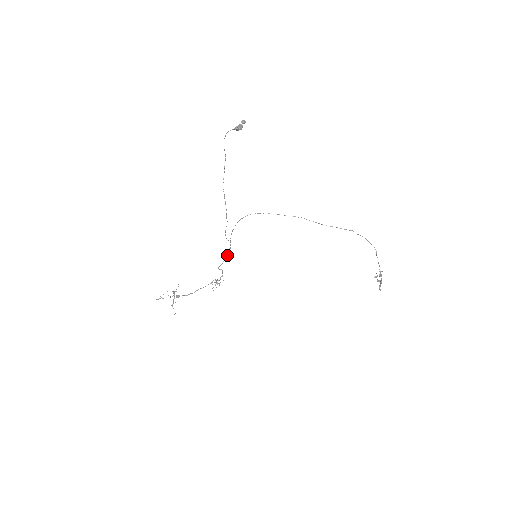
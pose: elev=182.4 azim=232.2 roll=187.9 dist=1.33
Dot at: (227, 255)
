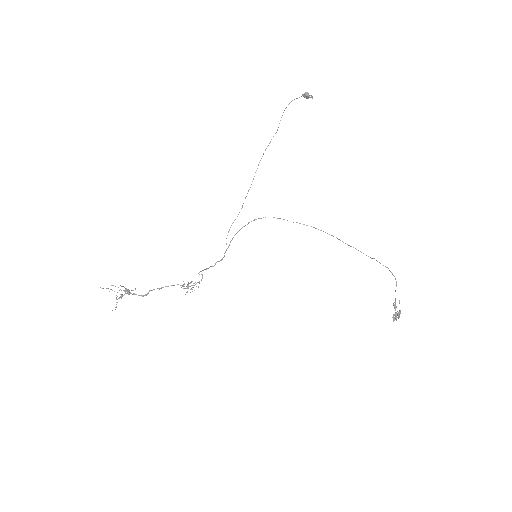
Dot at: occluded
